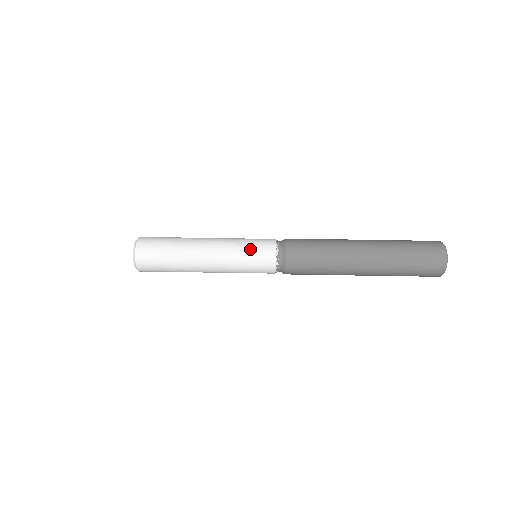
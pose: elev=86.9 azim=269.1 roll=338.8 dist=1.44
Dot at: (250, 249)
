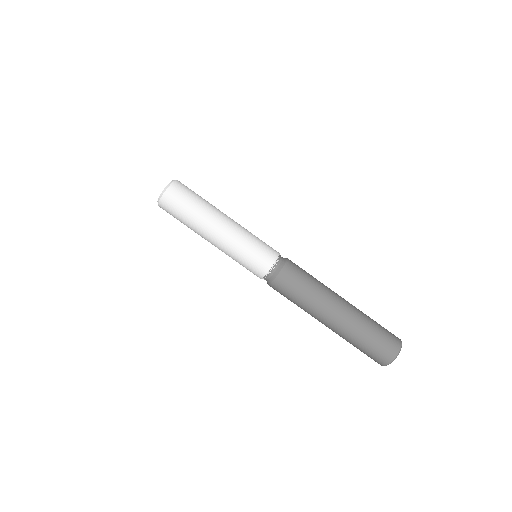
Dot at: (256, 247)
